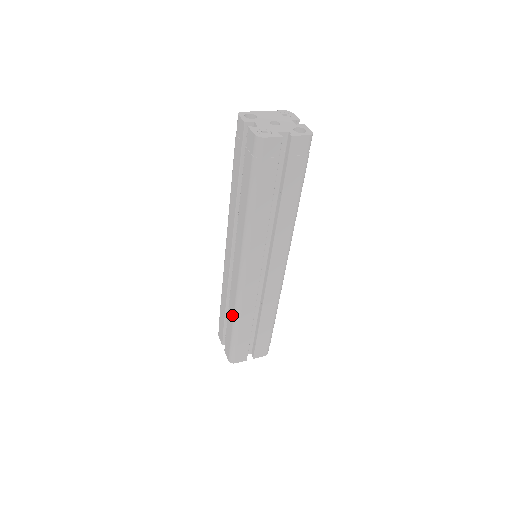
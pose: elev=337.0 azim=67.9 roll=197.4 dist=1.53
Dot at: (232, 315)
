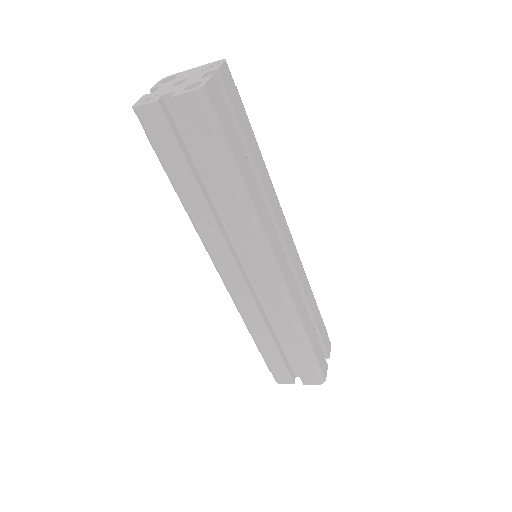
Dot at: occluded
